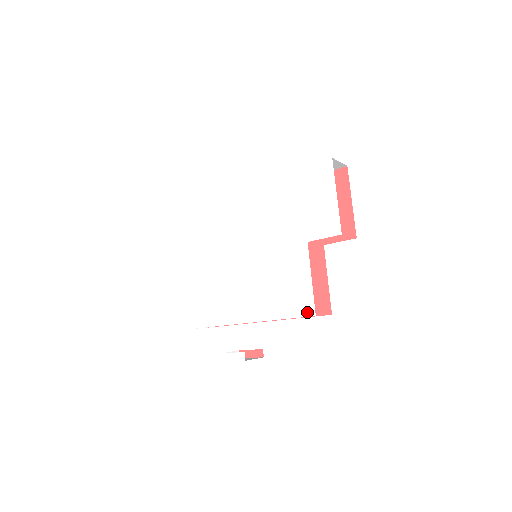
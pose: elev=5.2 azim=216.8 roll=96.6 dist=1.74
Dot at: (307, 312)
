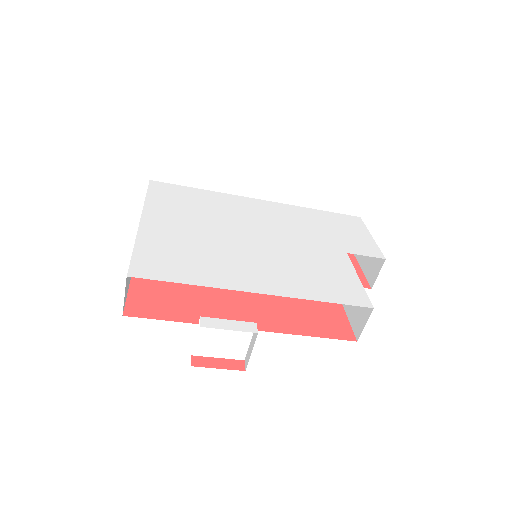
Dot at: (361, 302)
